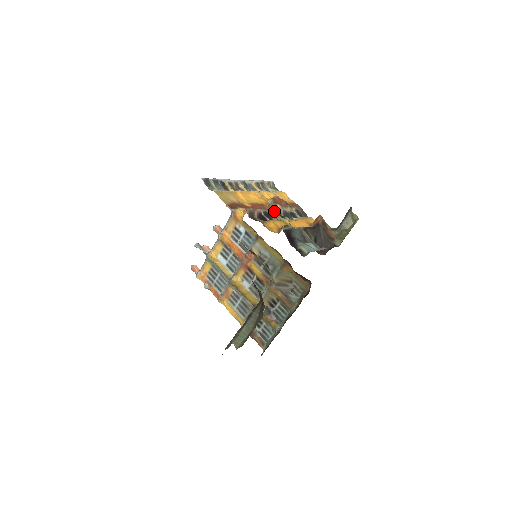
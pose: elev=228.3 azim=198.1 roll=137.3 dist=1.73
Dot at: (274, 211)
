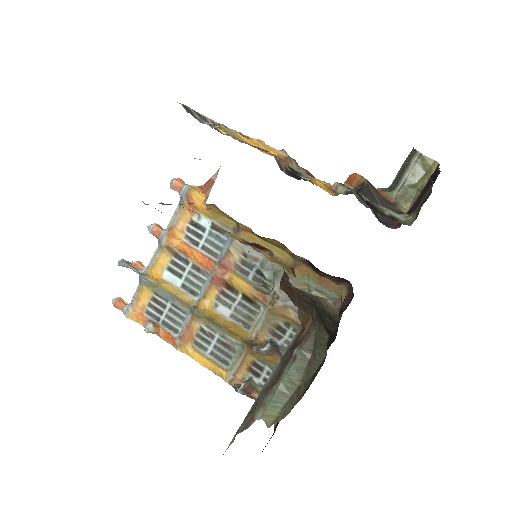
Dot at: (296, 168)
